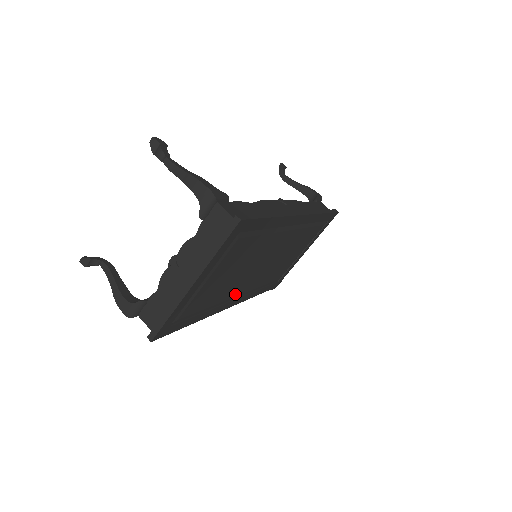
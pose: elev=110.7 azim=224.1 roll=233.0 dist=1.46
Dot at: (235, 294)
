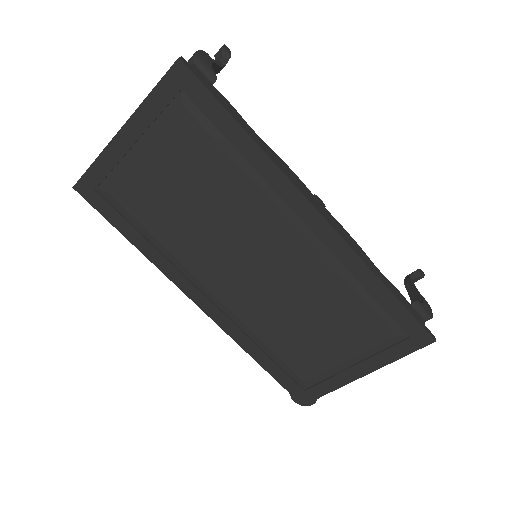
Dot at: (204, 278)
